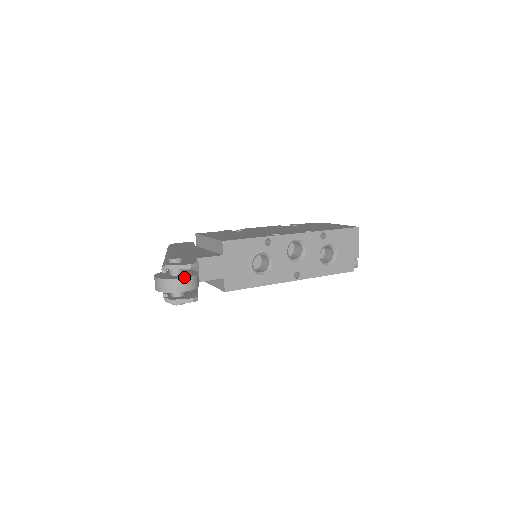
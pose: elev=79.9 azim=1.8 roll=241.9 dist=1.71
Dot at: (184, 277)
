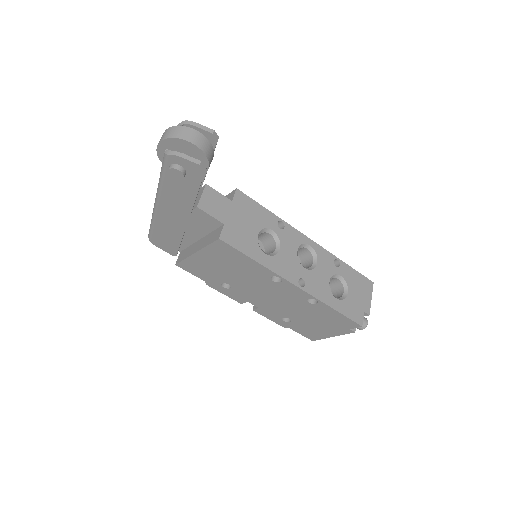
Dot at: (202, 135)
